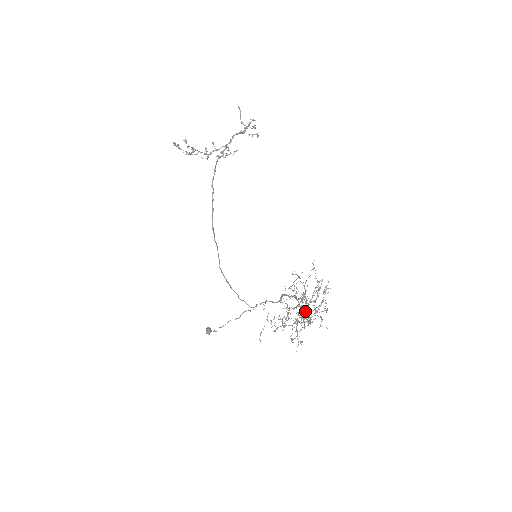
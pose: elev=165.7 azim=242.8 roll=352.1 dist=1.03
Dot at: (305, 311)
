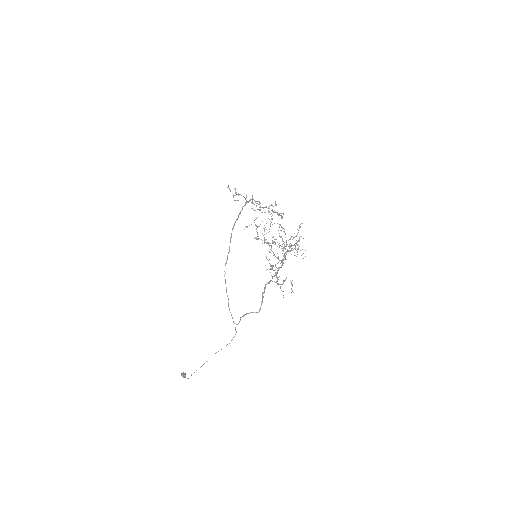
Dot at: occluded
